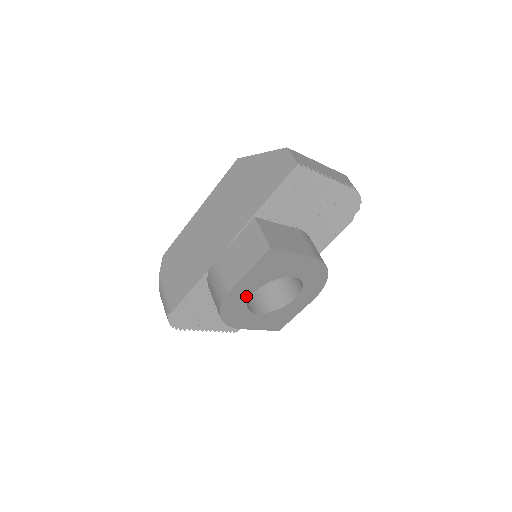
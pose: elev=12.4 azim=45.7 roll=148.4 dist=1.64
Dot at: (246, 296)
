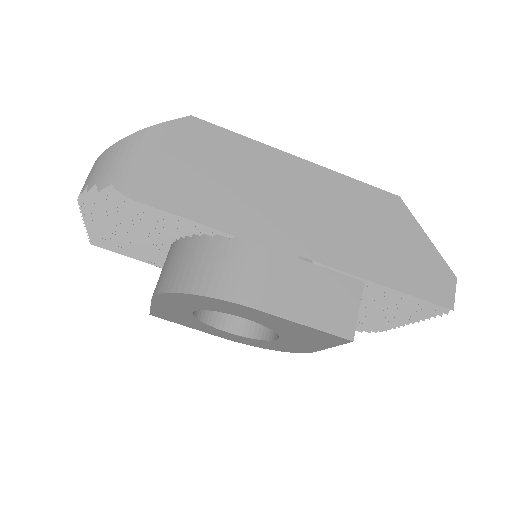
Dot at: (238, 313)
